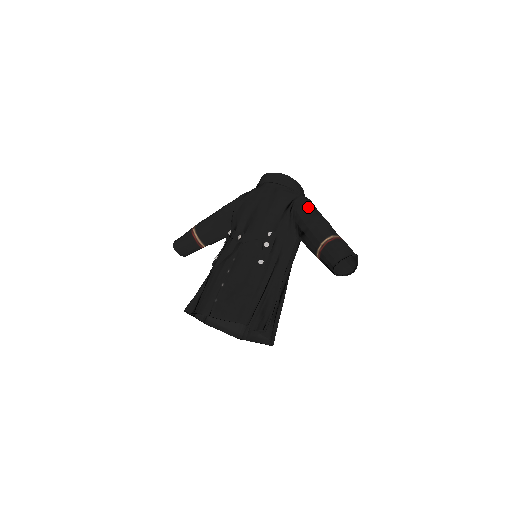
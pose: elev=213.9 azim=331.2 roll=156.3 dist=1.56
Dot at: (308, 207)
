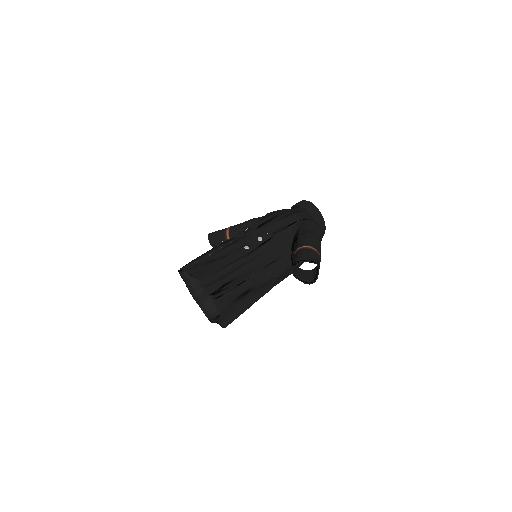
Dot at: (311, 227)
